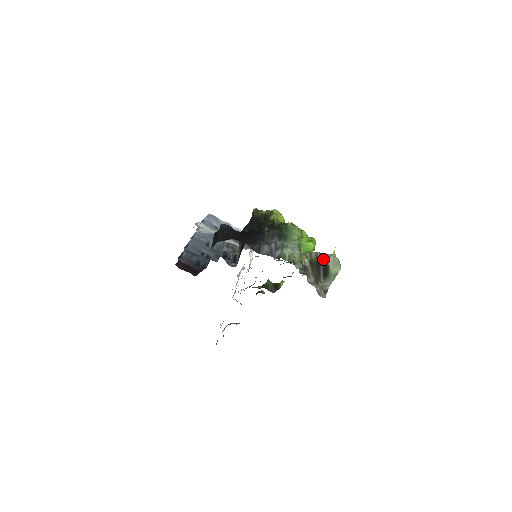
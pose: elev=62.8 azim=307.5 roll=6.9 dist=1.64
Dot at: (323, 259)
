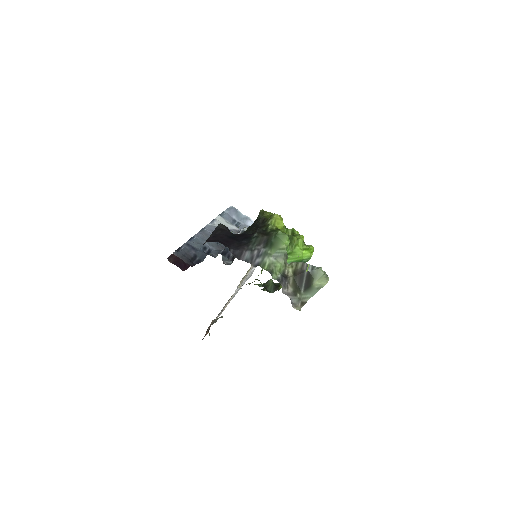
Dot at: (308, 271)
